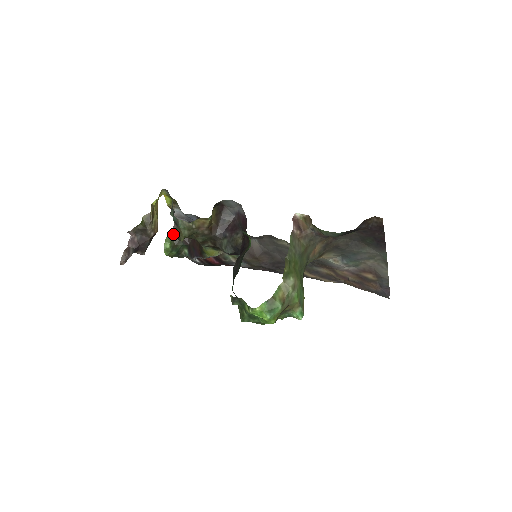
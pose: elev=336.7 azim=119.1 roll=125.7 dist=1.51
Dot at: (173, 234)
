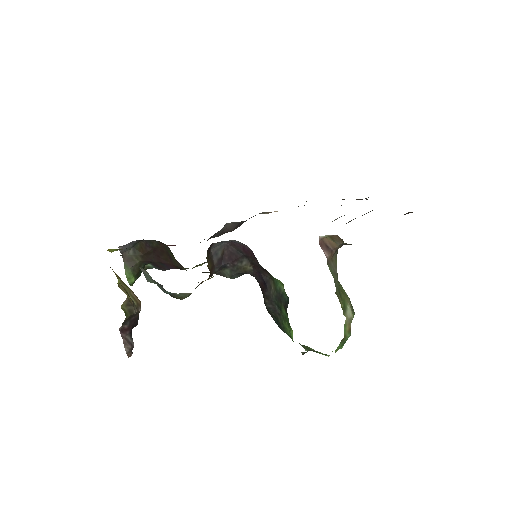
Dot at: (128, 264)
